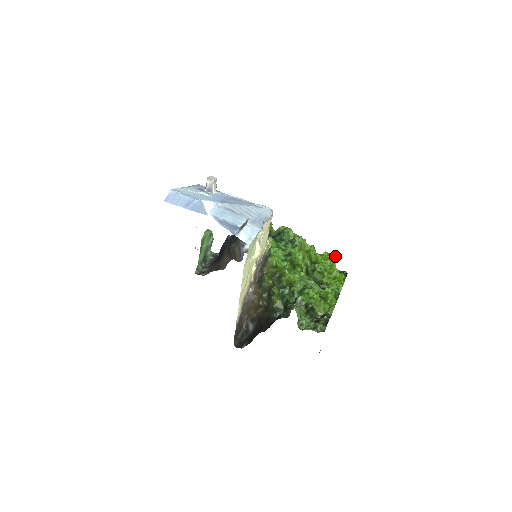
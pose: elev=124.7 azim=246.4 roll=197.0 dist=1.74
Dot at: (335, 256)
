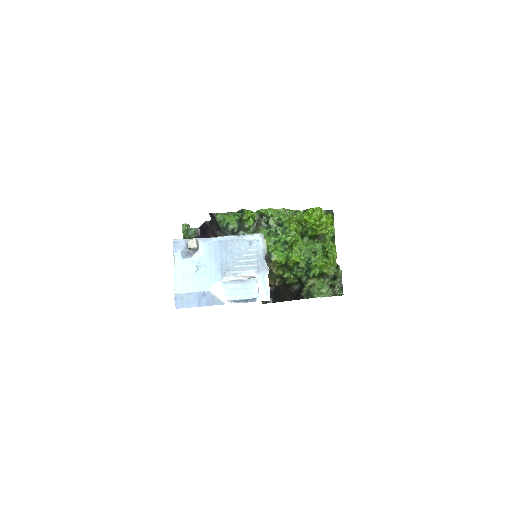
Dot at: (320, 208)
